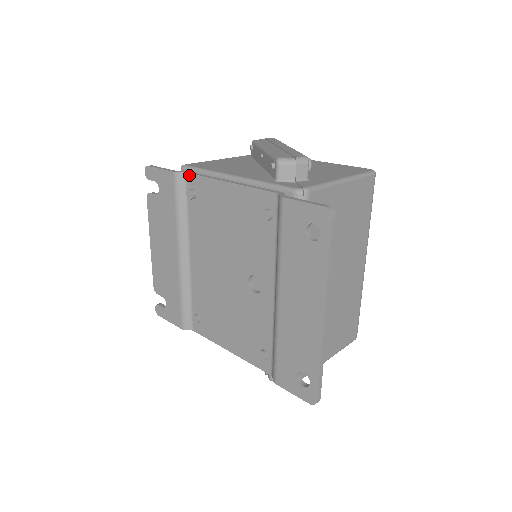
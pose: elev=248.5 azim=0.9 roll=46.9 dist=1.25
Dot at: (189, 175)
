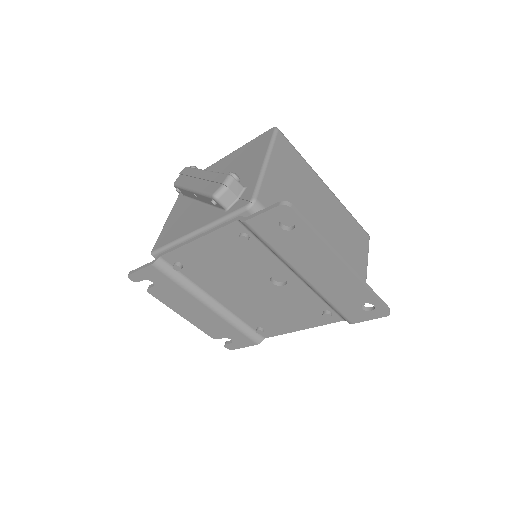
Dot at: (163, 257)
